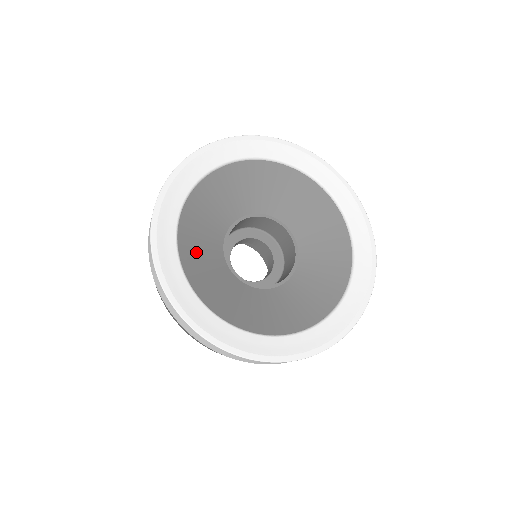
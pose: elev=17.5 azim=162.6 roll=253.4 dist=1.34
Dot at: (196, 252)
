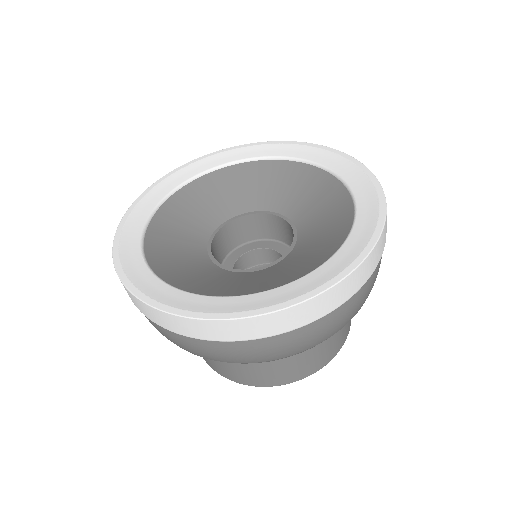
Dot at: (194, 202)
